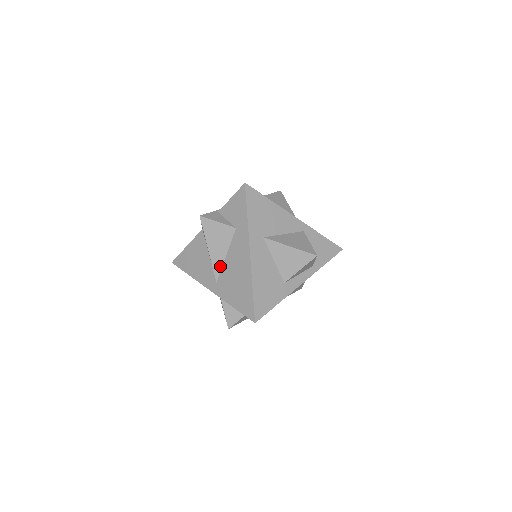
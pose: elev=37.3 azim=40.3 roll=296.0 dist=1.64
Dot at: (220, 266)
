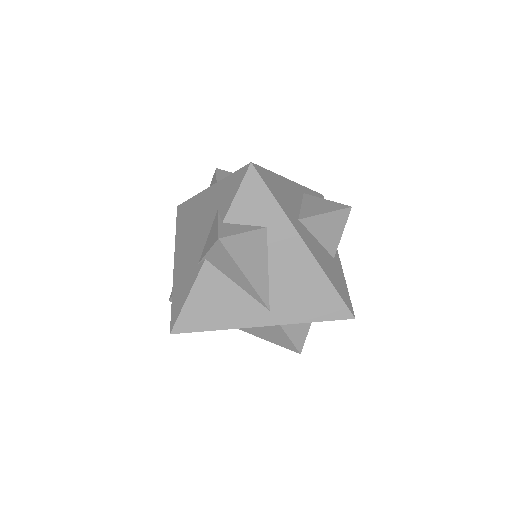
Dot at: (266, 287)
